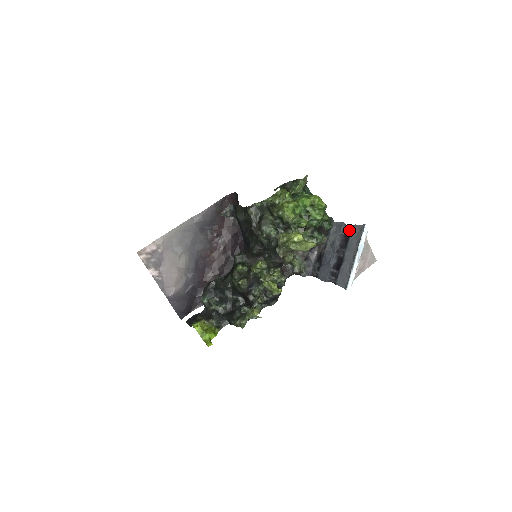
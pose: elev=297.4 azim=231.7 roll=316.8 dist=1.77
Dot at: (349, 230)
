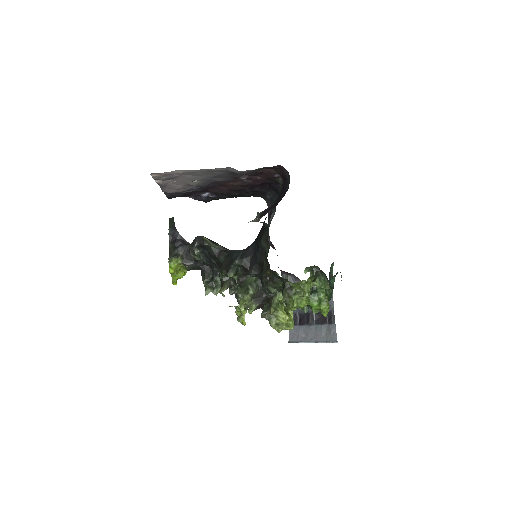
Dot at: (330, 319)
